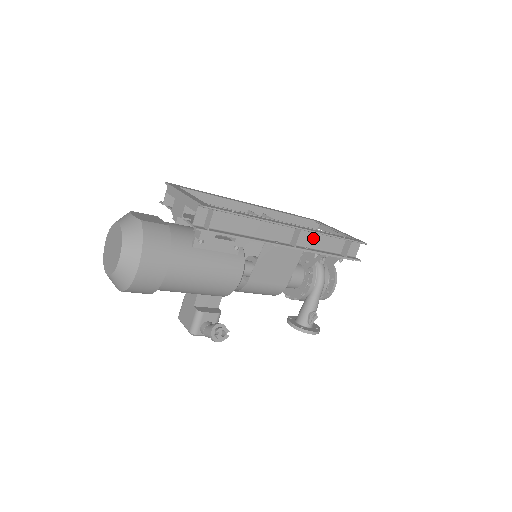
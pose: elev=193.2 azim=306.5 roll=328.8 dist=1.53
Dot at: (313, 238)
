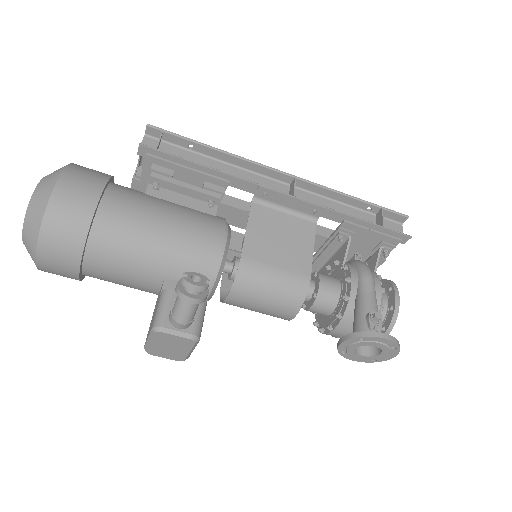
Dot at: (322, 204)
